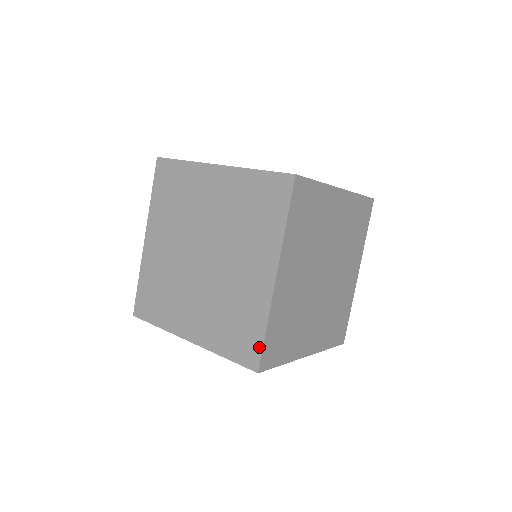
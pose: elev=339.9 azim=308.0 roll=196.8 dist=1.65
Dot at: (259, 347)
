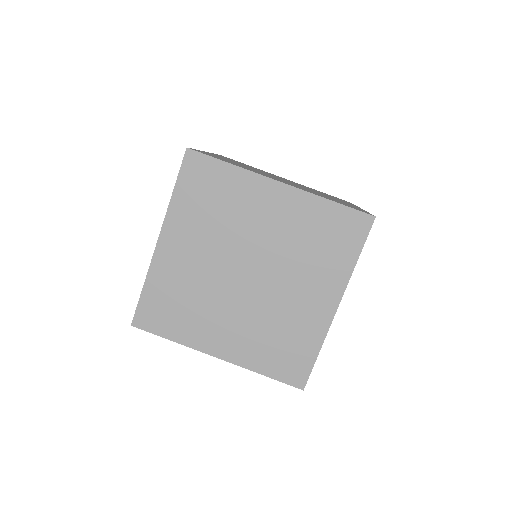
Dot at: (139, 303)
